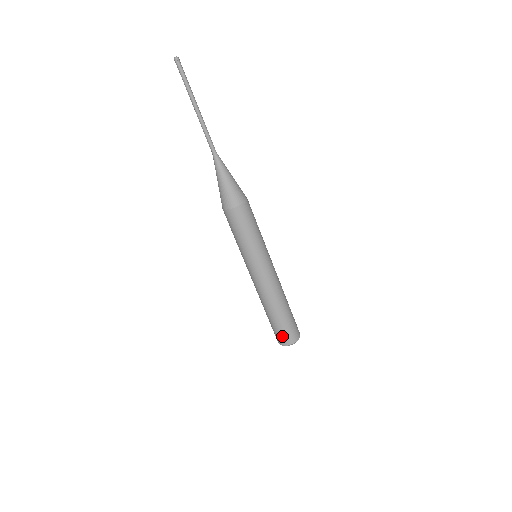
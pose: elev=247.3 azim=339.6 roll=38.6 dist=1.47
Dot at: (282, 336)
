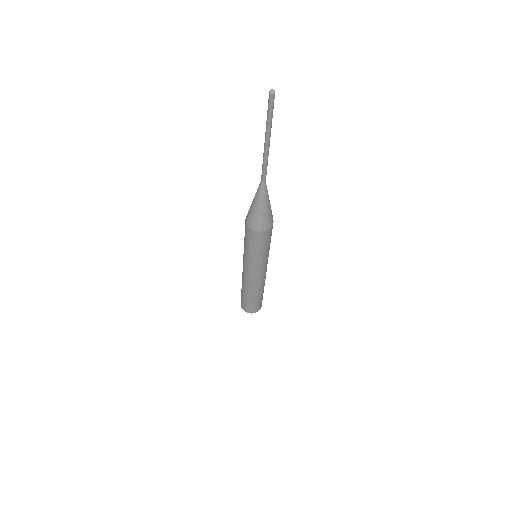
Dot at: (242, 302)
